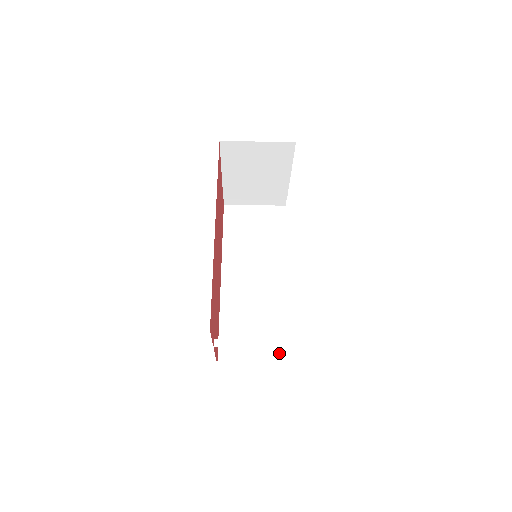
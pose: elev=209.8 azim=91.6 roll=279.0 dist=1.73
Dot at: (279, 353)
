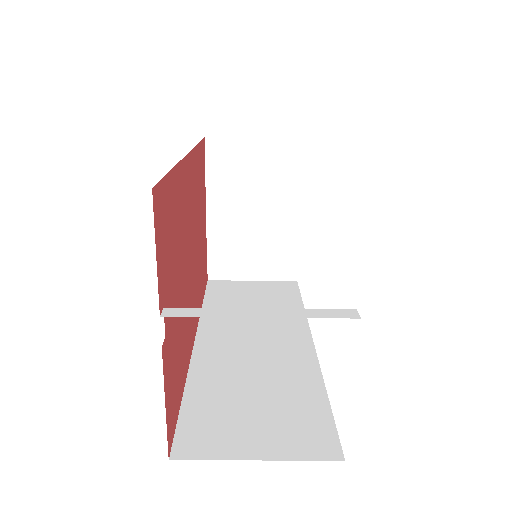
Dot at: (313, 438)
